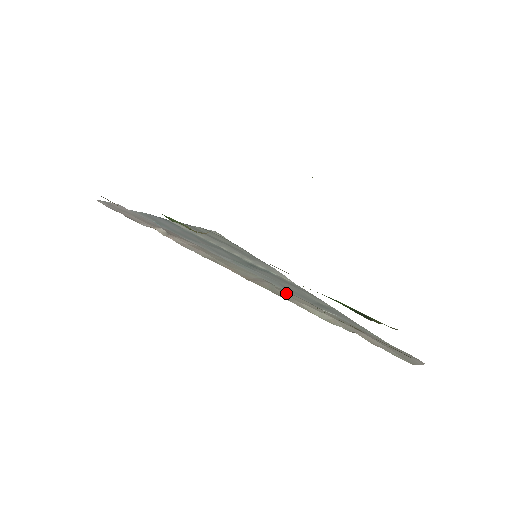
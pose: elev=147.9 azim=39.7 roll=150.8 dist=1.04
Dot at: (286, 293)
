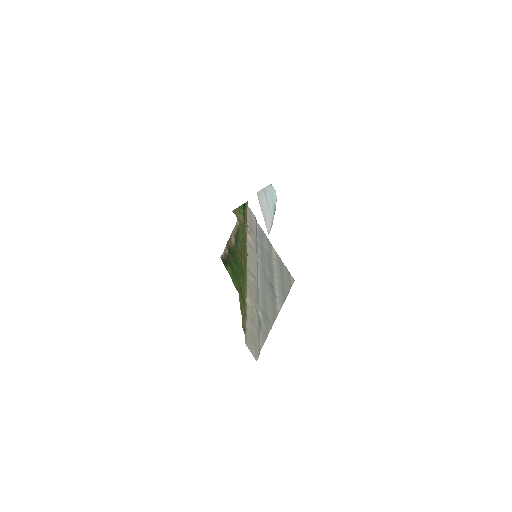
Dot at: (253, 287)
